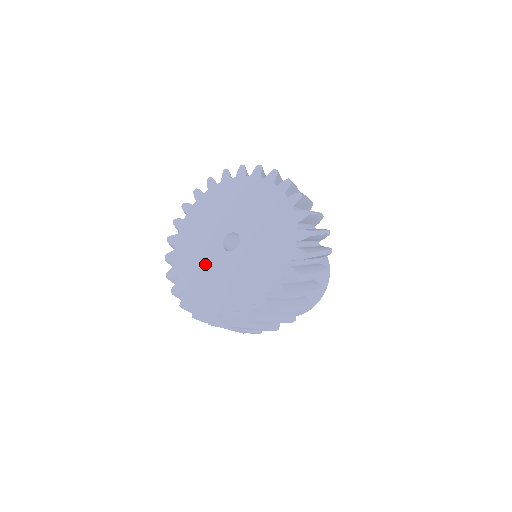
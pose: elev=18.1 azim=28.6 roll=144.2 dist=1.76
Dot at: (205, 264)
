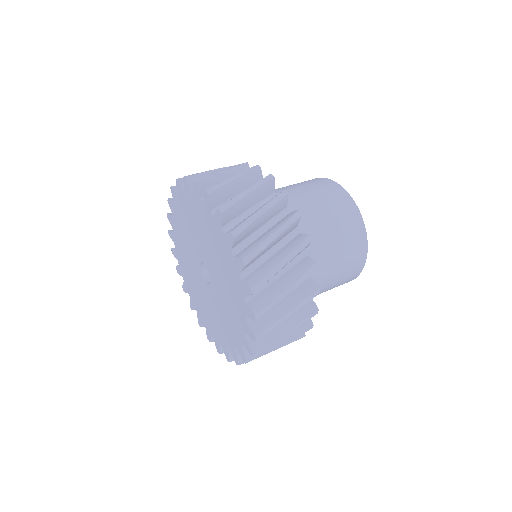
Dot at: (188, 241)
